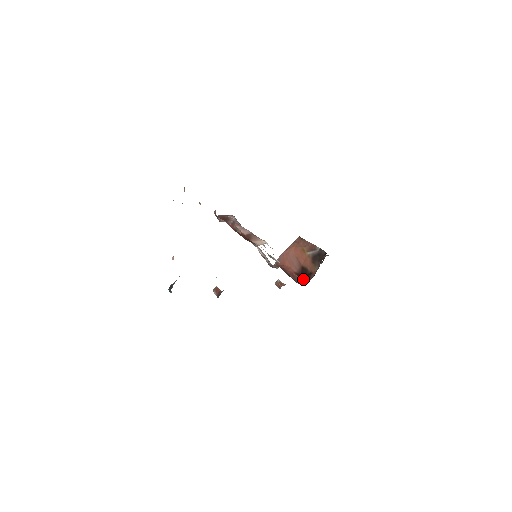
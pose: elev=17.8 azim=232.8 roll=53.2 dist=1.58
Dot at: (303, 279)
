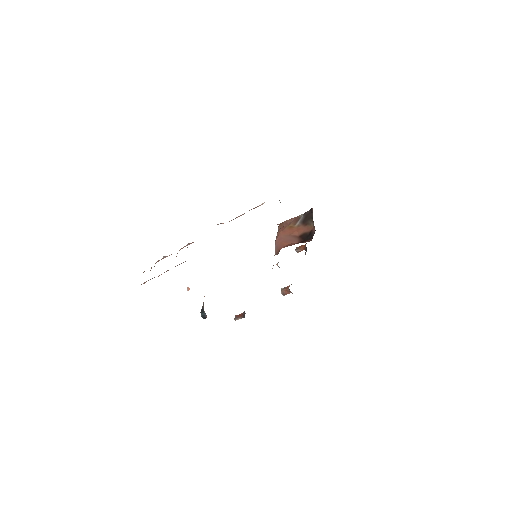
Dot at: (308, 240)
